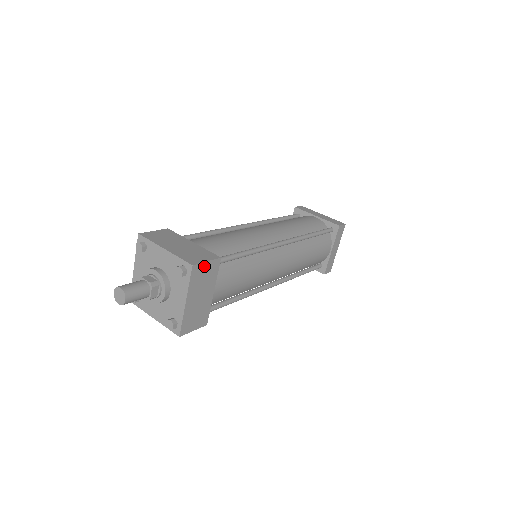
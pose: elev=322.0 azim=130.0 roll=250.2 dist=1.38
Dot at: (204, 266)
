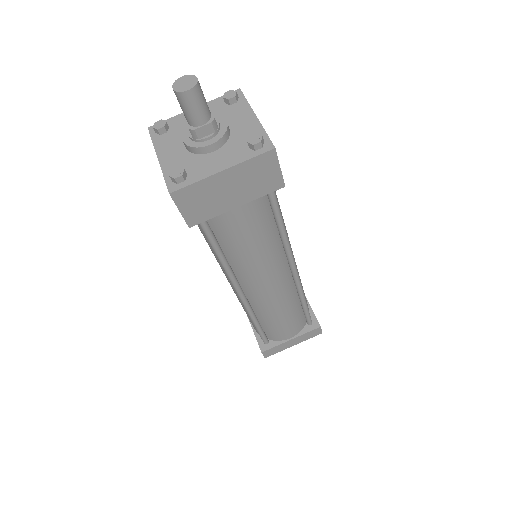
Dot at: (274, 167)
